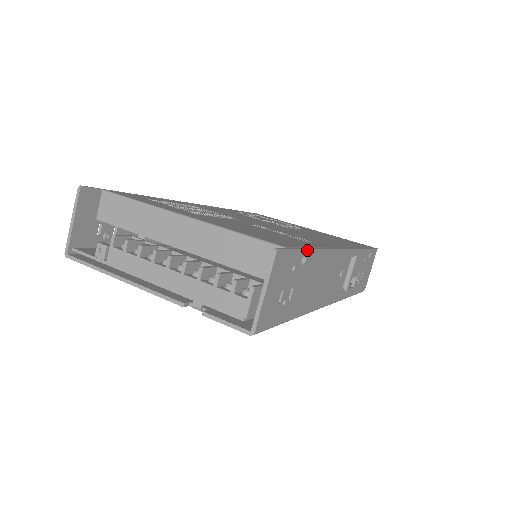
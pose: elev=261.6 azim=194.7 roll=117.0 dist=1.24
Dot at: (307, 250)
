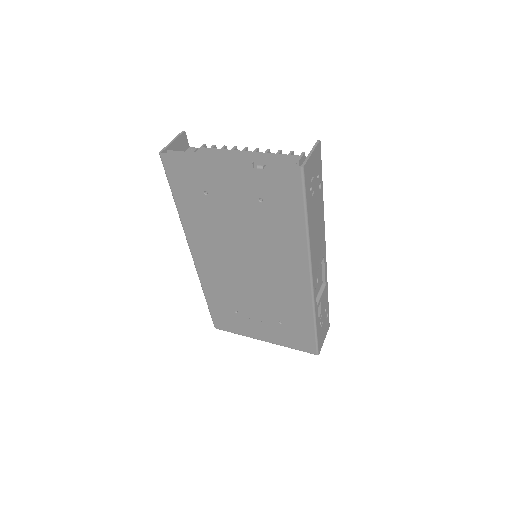
Dot at: (322, 184)
